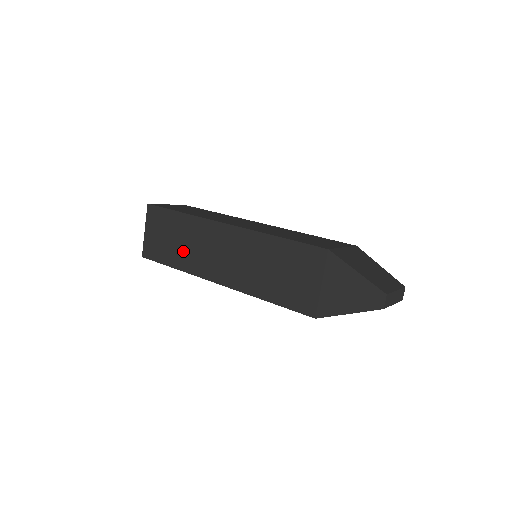
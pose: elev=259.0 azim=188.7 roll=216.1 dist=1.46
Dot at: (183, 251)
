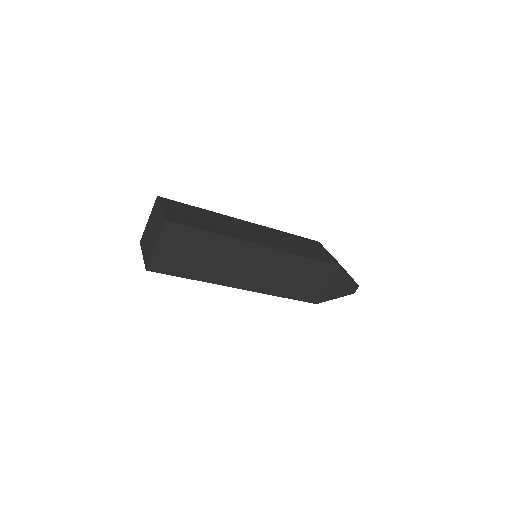
Dot at: (208, 266)
